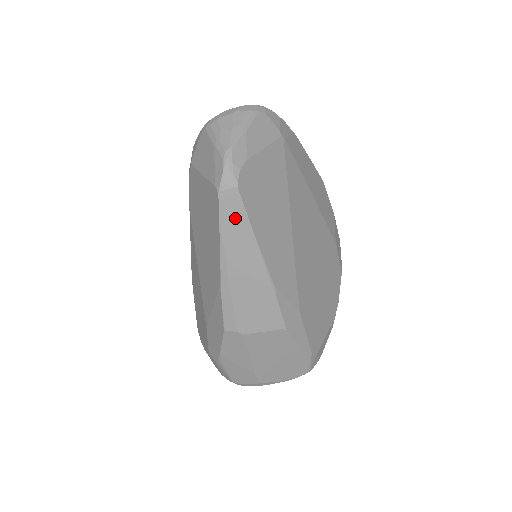
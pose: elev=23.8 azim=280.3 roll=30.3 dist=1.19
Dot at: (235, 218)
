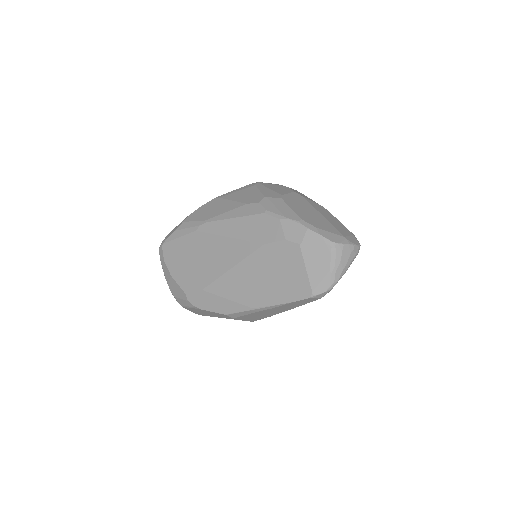
Dot at: (302, 303)
